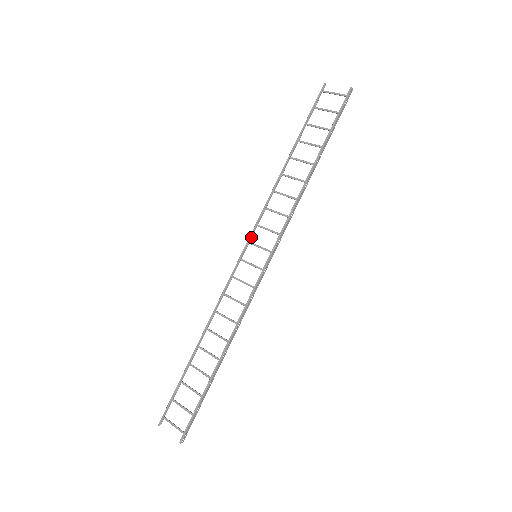
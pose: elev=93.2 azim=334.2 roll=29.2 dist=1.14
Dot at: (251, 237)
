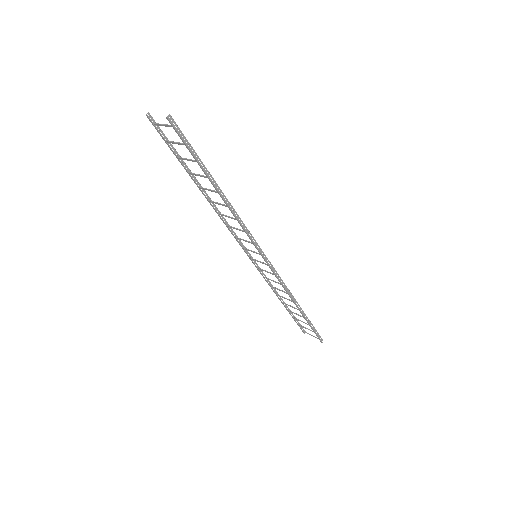
Dot at: (241, 242)
